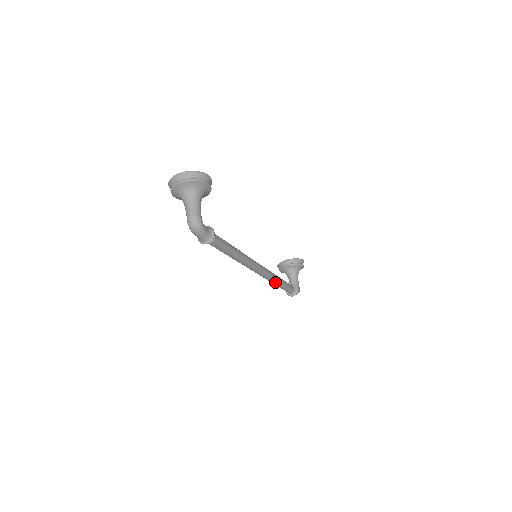
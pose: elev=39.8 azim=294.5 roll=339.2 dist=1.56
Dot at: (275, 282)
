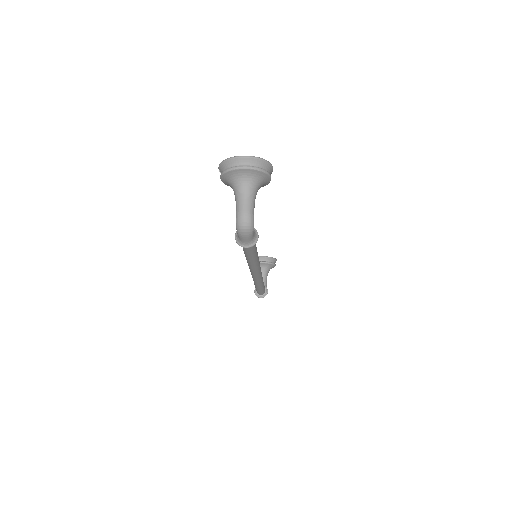
Dot at: (259, 285)
